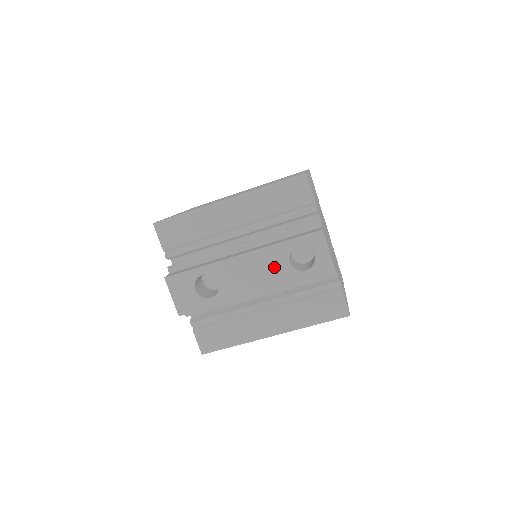
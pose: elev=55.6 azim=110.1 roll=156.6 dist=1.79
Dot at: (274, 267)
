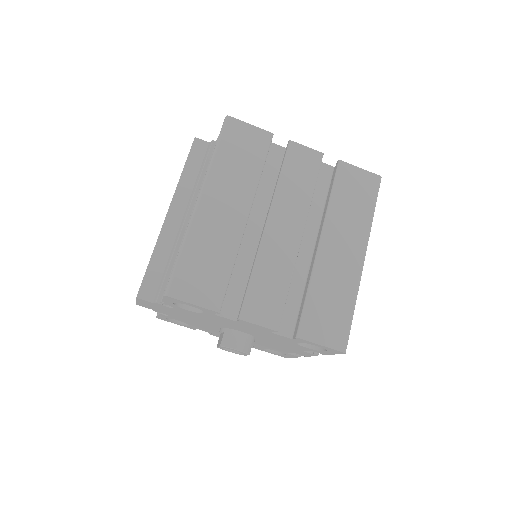
Dot at: occluded
